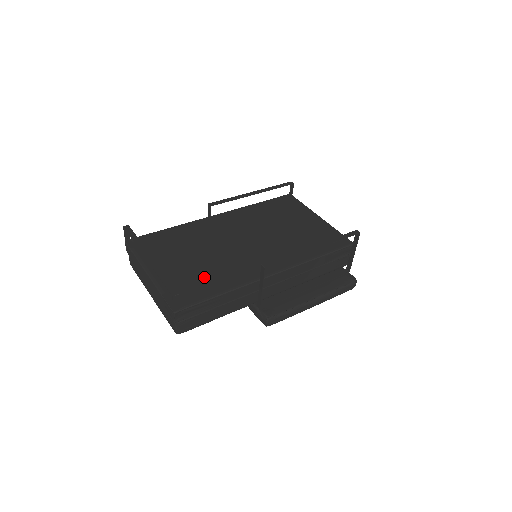
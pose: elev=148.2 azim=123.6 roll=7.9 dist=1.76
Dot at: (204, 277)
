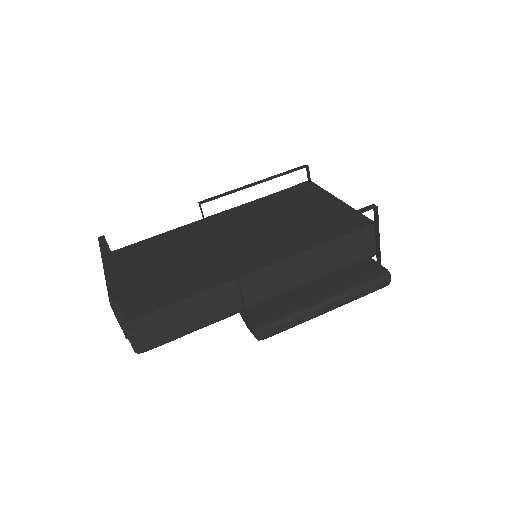
Dot at: (171, 283)
